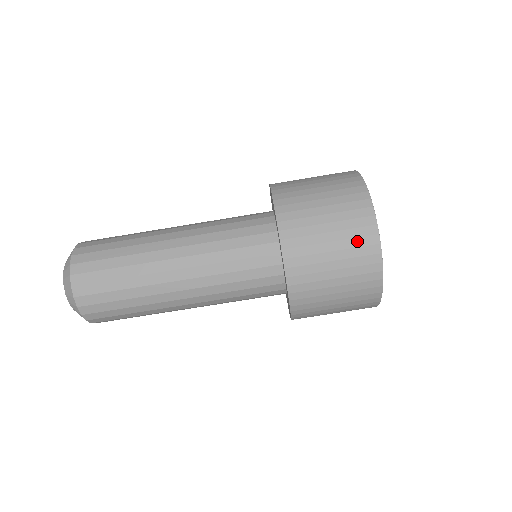
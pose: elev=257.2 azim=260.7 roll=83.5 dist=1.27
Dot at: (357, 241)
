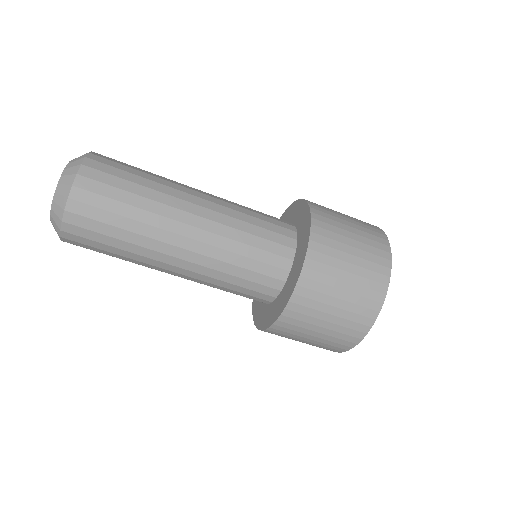
Dot at: (338, 340)
